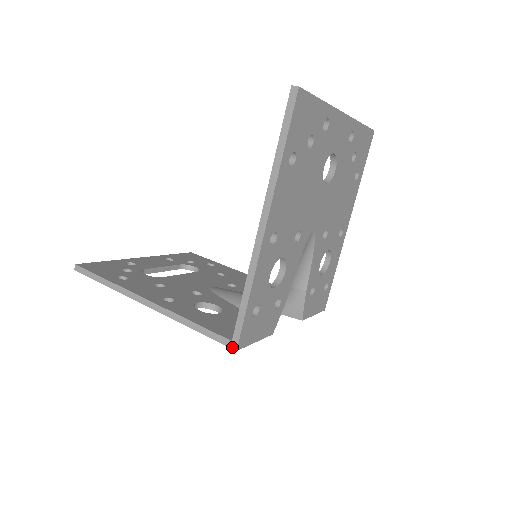
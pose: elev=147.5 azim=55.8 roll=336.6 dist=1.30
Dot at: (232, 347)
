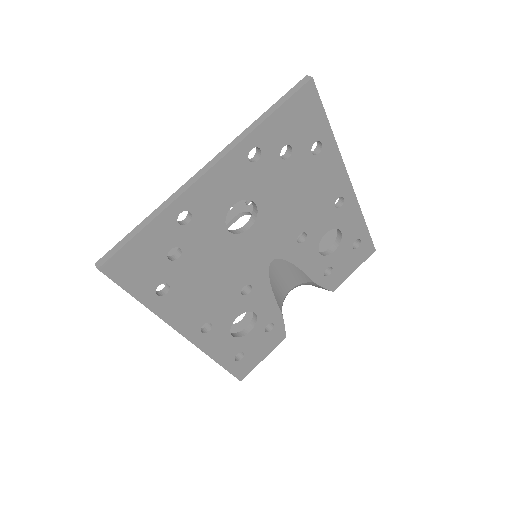
Dot at: occluded
